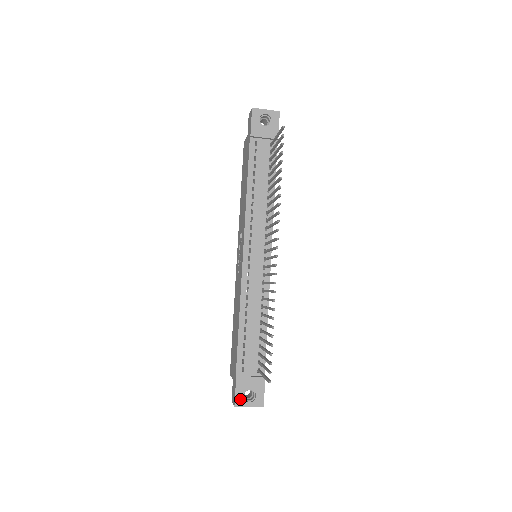
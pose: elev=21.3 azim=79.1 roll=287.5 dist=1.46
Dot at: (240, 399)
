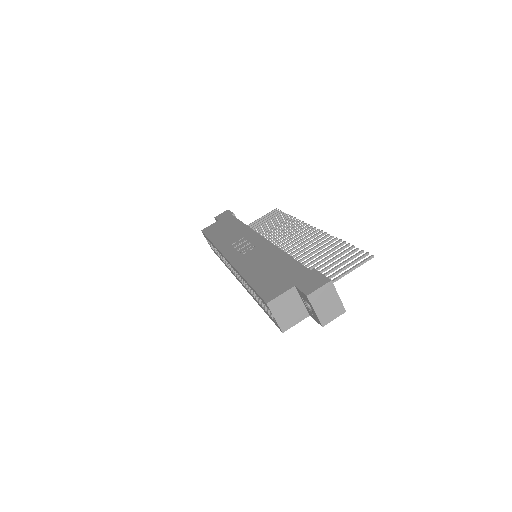
Dot at: occluded
